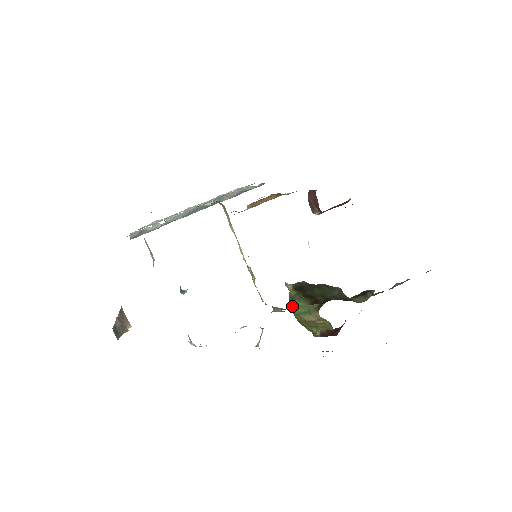
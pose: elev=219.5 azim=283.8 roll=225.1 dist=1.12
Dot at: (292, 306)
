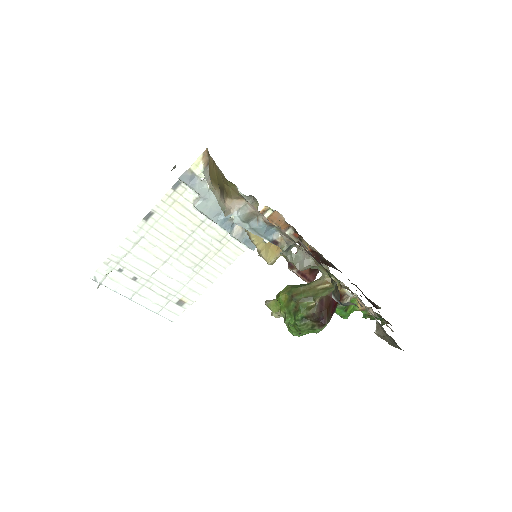
Dot at: (287, 288)
